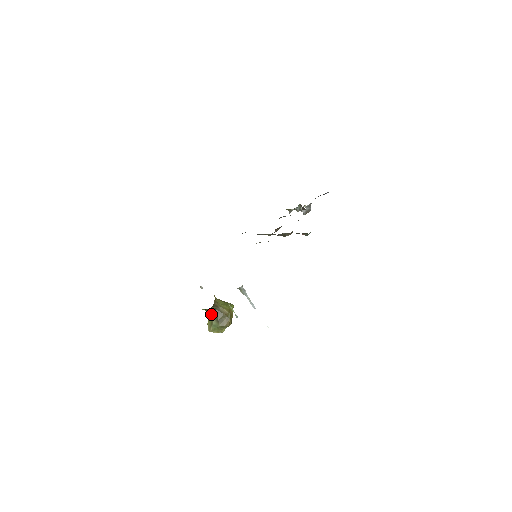
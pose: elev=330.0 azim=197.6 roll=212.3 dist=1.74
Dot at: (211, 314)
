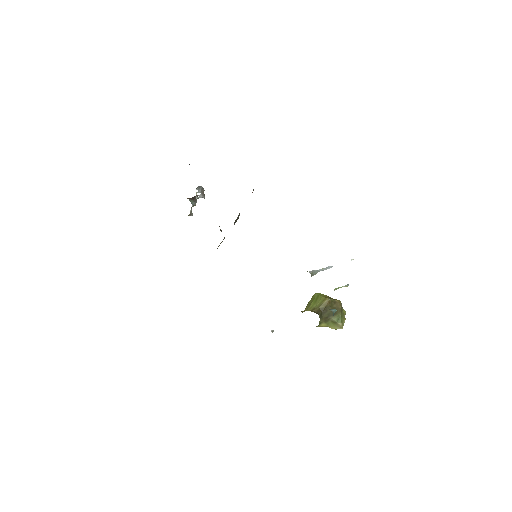
Dot at: (324, 320)
